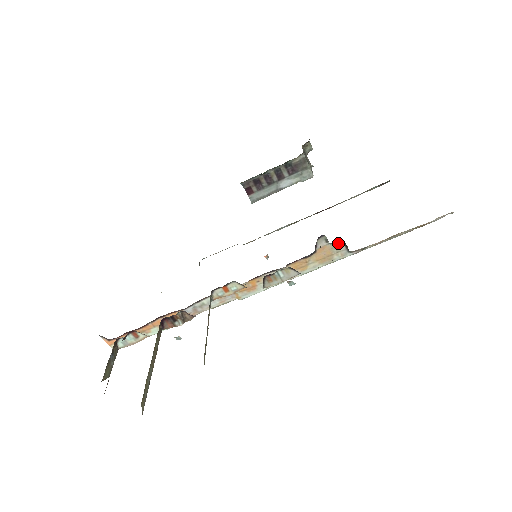
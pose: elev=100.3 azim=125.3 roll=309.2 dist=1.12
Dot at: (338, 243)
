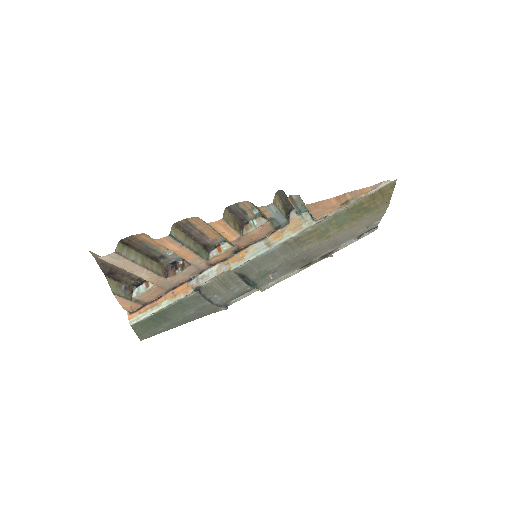
Dot at: (305, 214)
